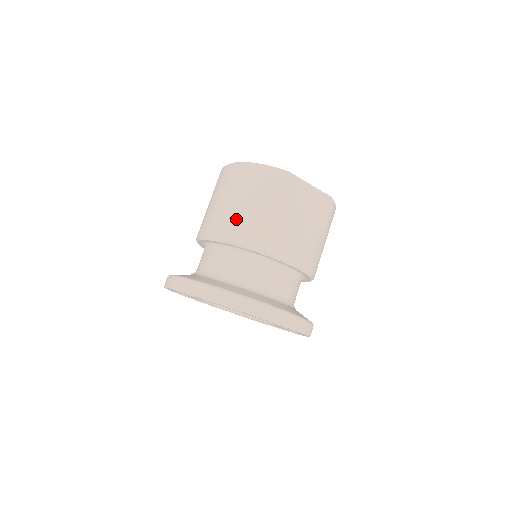
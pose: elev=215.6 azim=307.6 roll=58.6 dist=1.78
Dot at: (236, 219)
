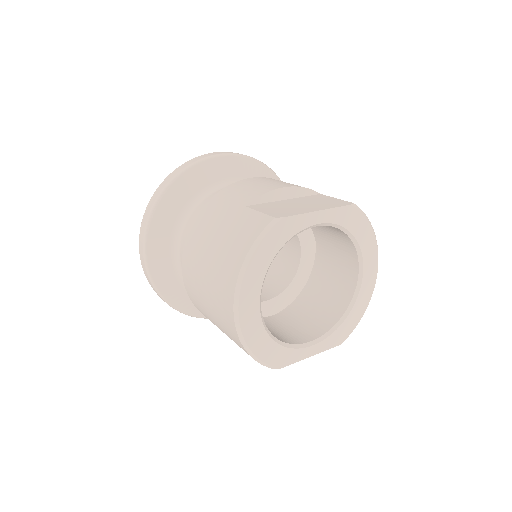
Dot at: (210, 320)
